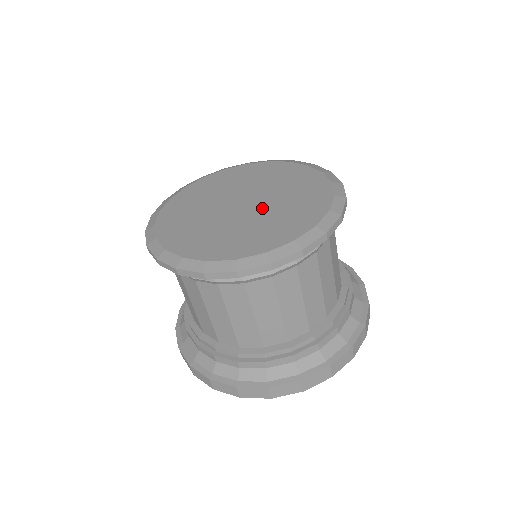
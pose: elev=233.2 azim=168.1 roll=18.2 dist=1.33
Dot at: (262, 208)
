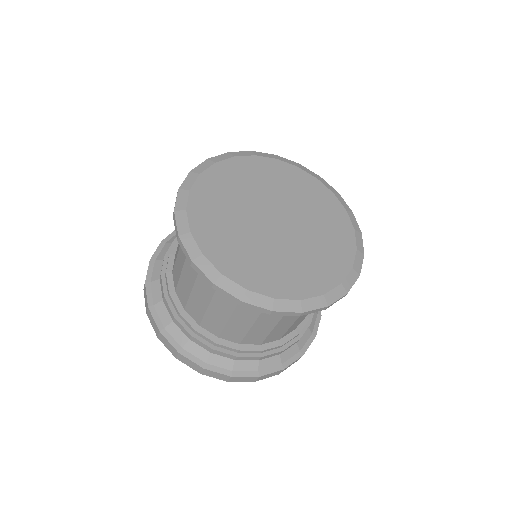
Dot at: (299, 227)
